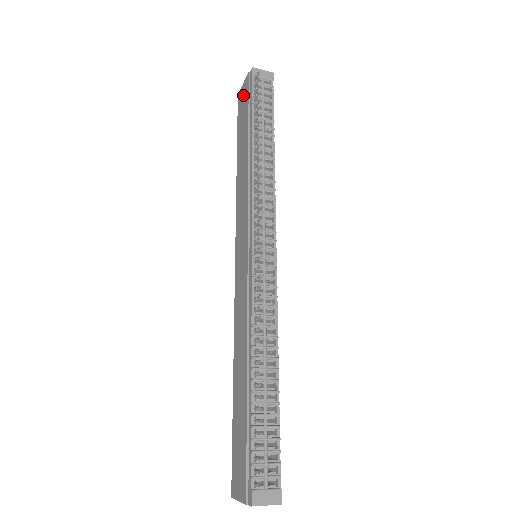
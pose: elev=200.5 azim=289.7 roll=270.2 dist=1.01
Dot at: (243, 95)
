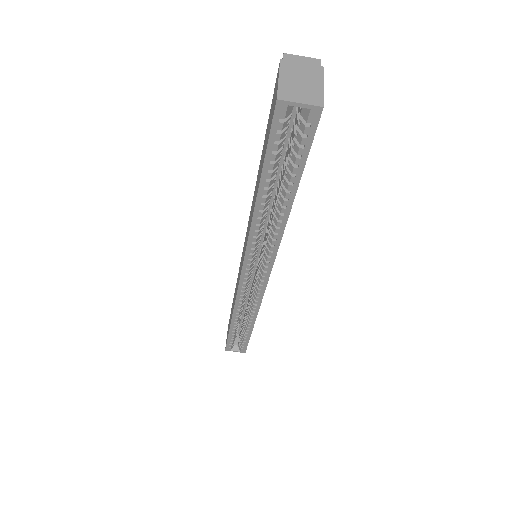
Dot at: occluded
